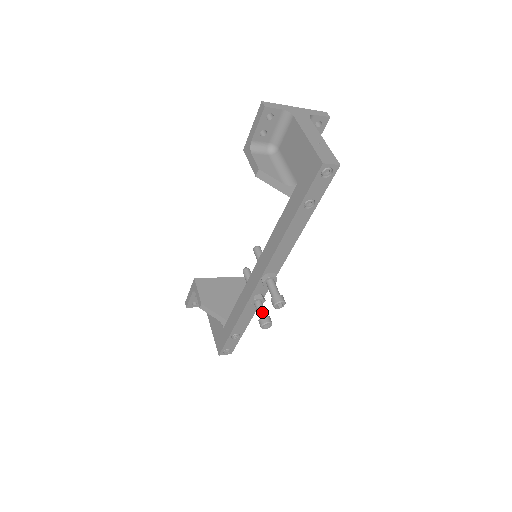
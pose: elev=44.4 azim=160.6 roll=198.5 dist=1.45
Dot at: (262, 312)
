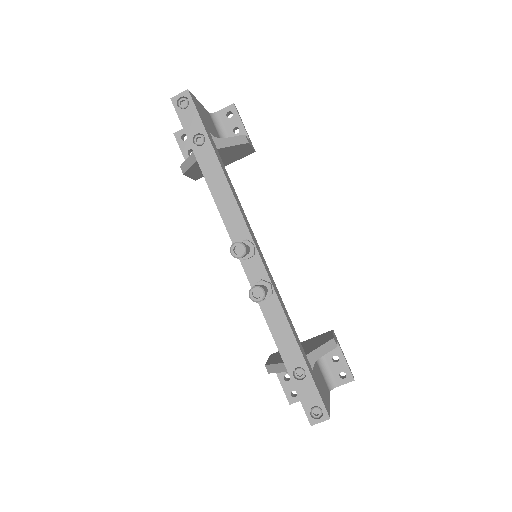
Dot at: occluded
